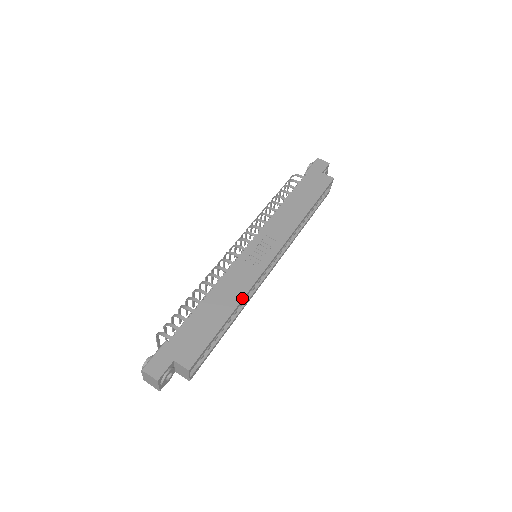
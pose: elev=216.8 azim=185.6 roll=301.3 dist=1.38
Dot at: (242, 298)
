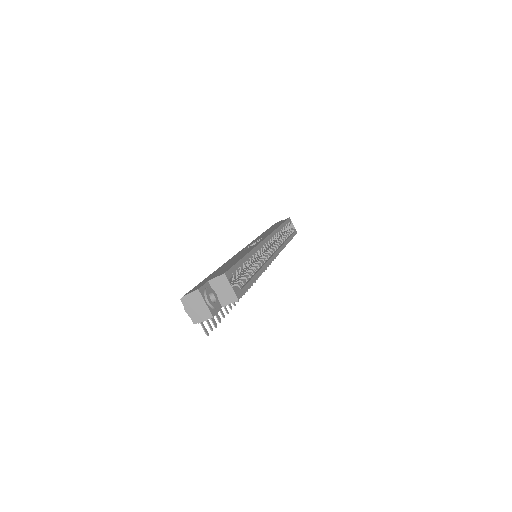
Dot at: (251, 250)
